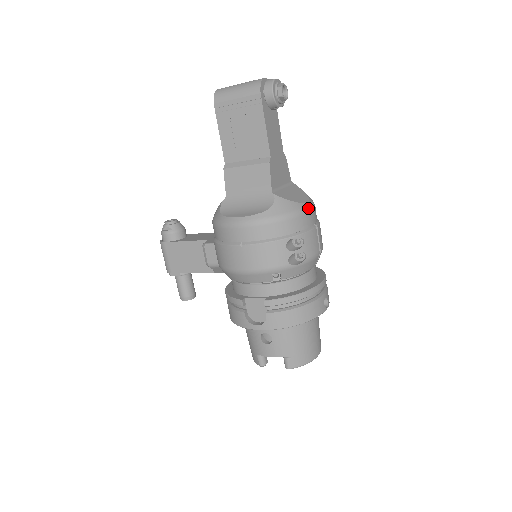
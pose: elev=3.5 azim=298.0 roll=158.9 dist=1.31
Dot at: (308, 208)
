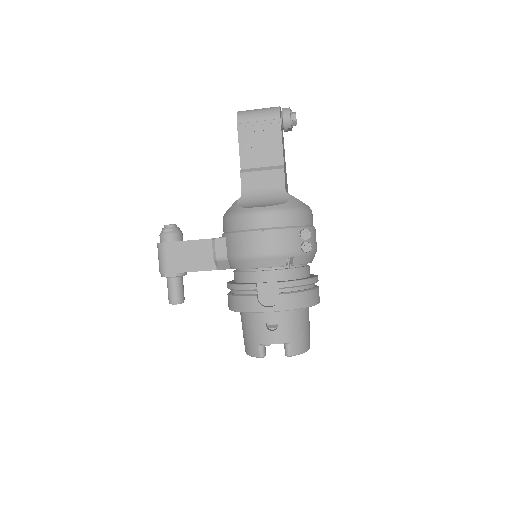
Dot at: (311, 210)
